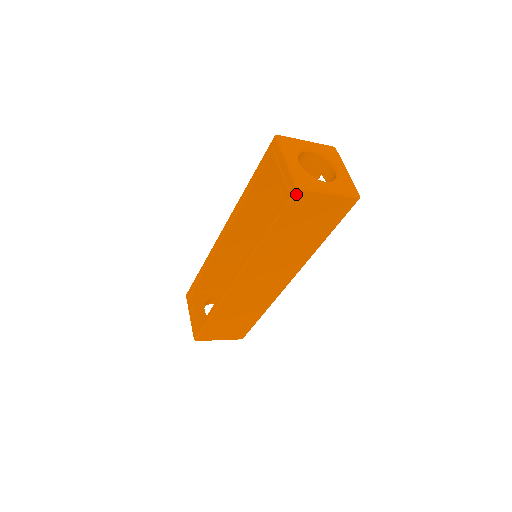
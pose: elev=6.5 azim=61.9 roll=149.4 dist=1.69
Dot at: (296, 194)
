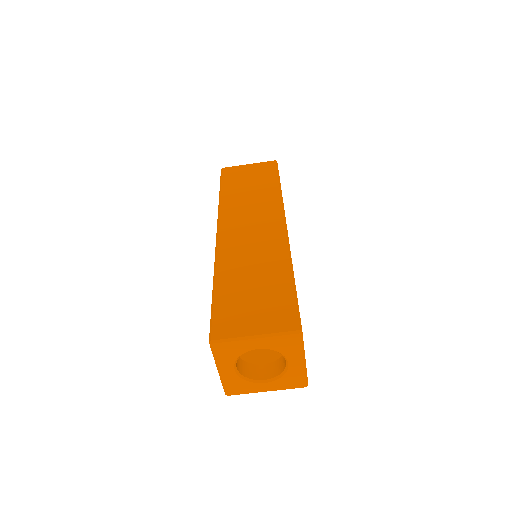
Dot at: (223, 170)
